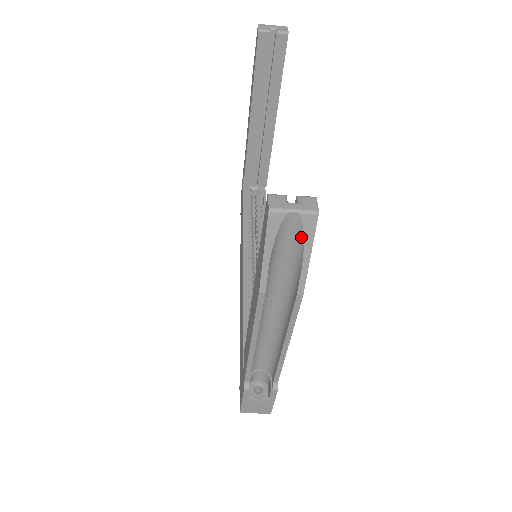
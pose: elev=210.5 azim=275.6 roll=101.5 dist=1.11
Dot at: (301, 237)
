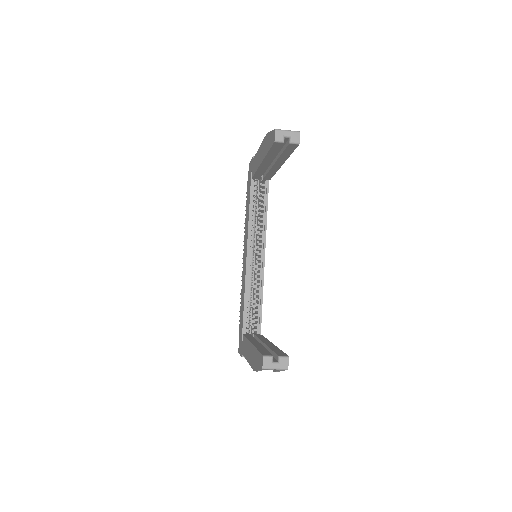
Dot at: occluded
